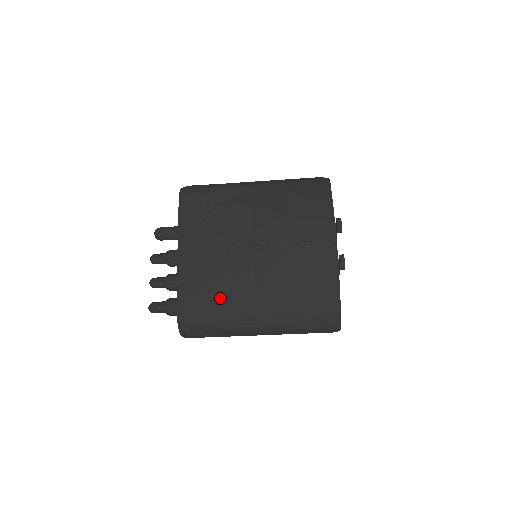
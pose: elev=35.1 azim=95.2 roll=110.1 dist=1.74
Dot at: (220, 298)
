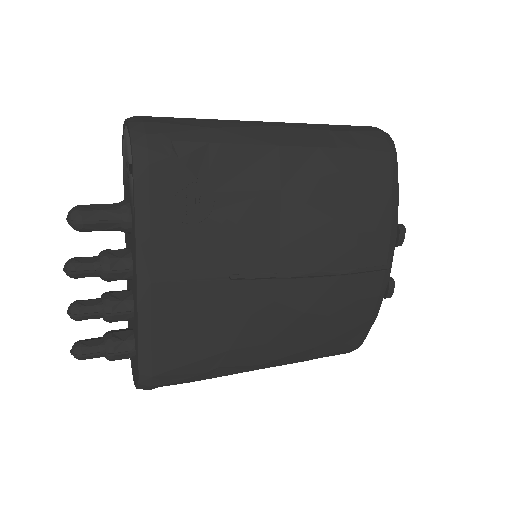
Dot at: (213, 348)
